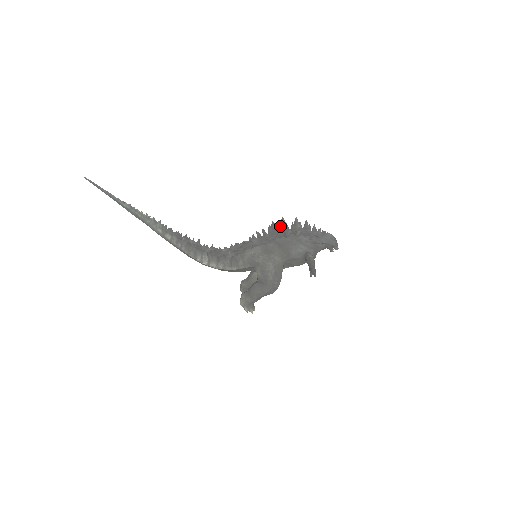
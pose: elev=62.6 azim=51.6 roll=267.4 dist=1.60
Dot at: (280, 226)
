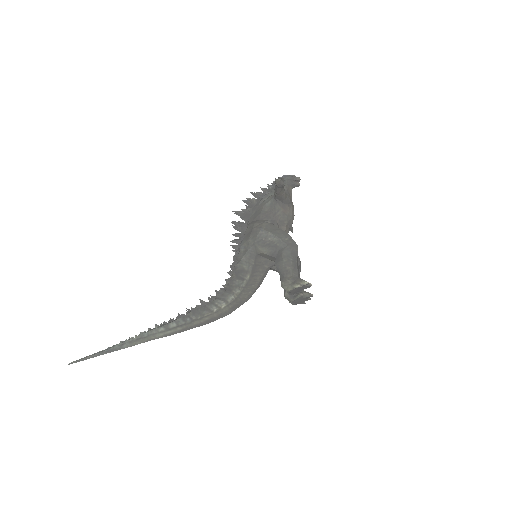
Dot at: occluded
